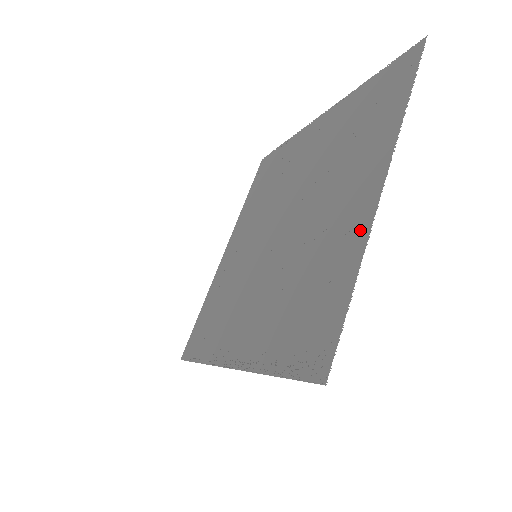
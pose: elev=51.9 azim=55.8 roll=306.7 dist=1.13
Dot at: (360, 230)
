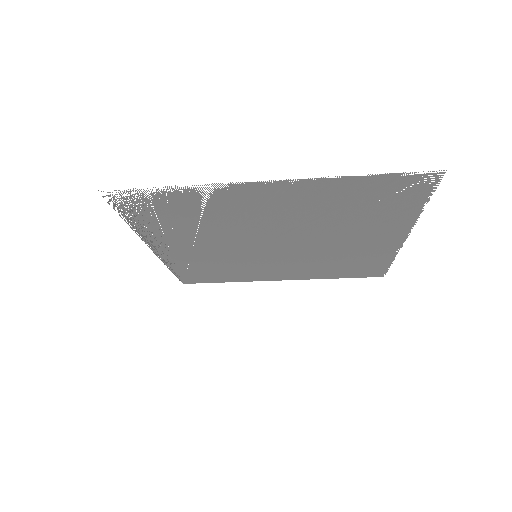
Dot at: (226, 190)
